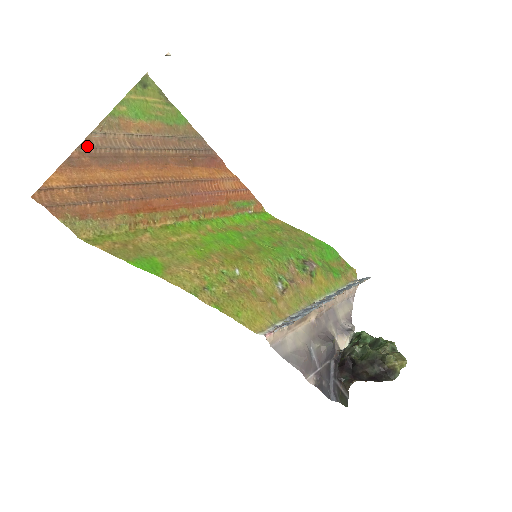
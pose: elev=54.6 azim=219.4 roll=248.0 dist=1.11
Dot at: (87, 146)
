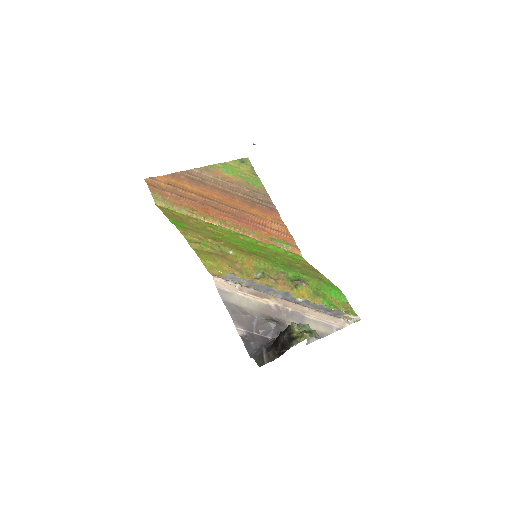
Dot at: (188, 173)
